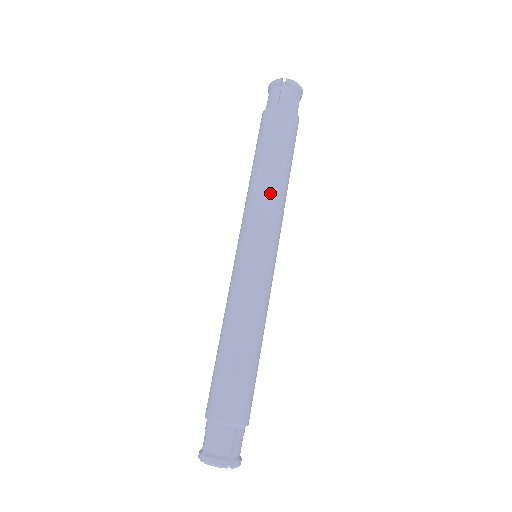
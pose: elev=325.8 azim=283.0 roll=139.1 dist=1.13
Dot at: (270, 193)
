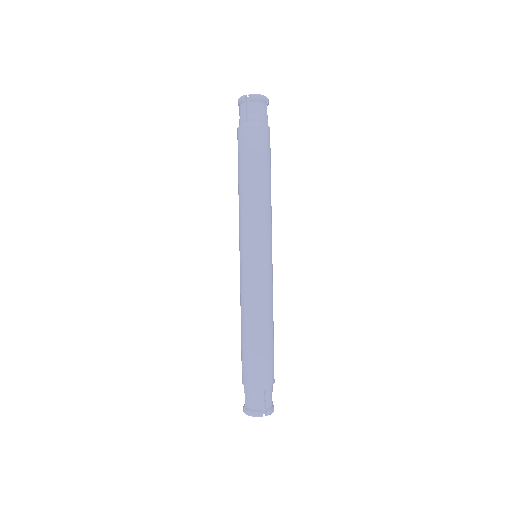
Dot at: (254, 205)
